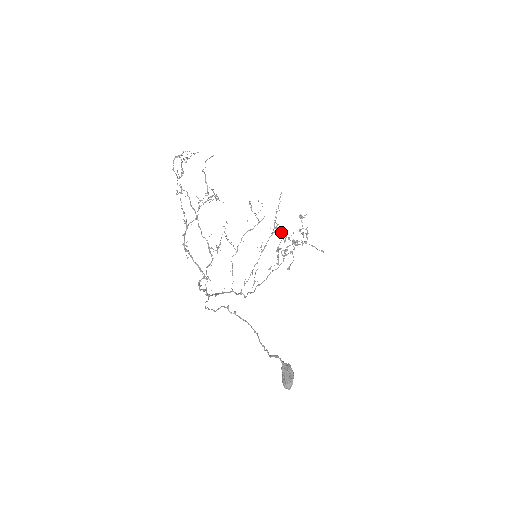
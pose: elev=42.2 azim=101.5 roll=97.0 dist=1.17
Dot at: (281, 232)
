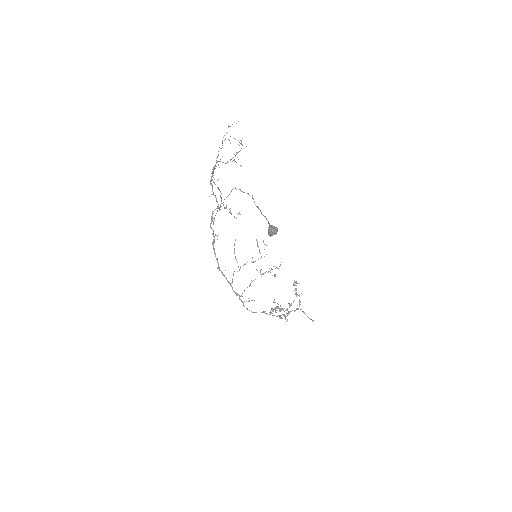
Dot at: (277, 306)
